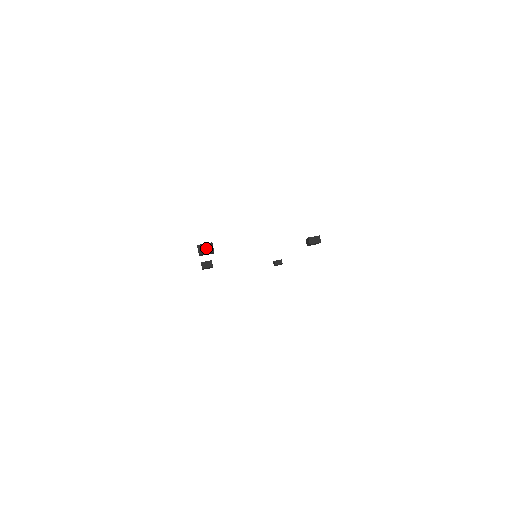
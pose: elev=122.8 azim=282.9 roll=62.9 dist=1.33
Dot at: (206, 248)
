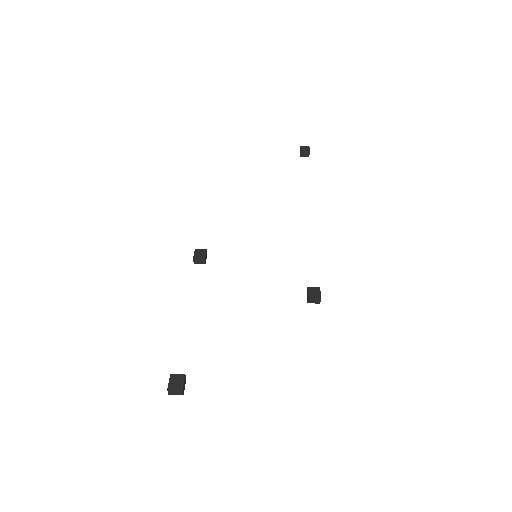
Dot at: (176, 393)
